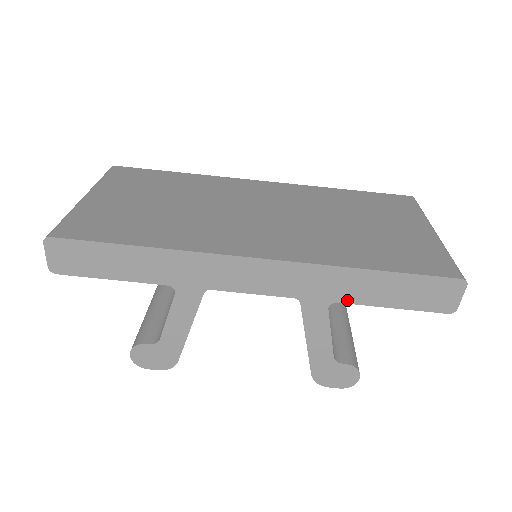
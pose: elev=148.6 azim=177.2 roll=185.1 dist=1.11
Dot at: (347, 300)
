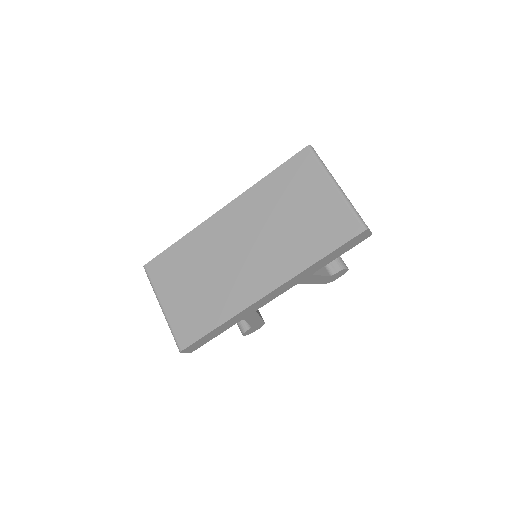
Dot at: occluded
